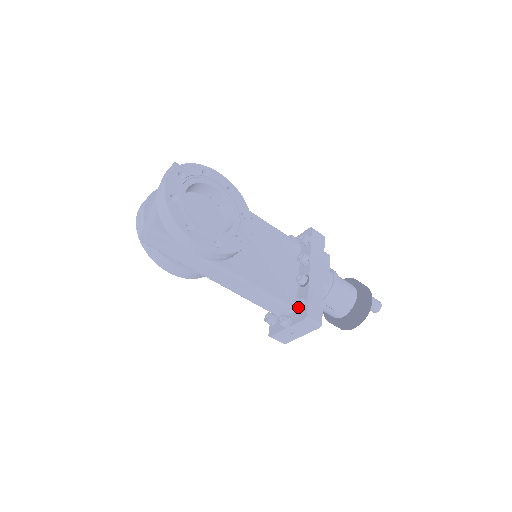
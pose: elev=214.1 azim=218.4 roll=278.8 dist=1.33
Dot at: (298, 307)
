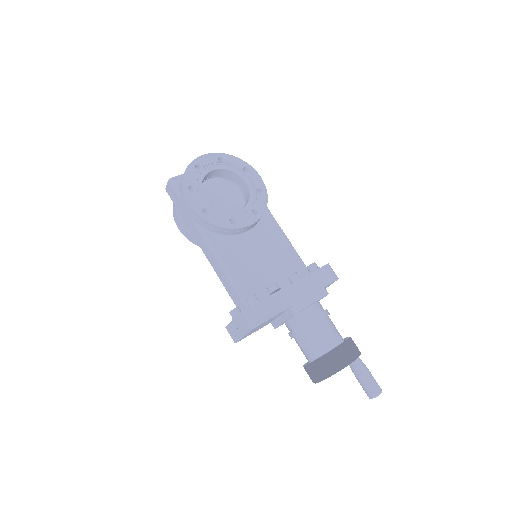
Dot at: (248, 303)
